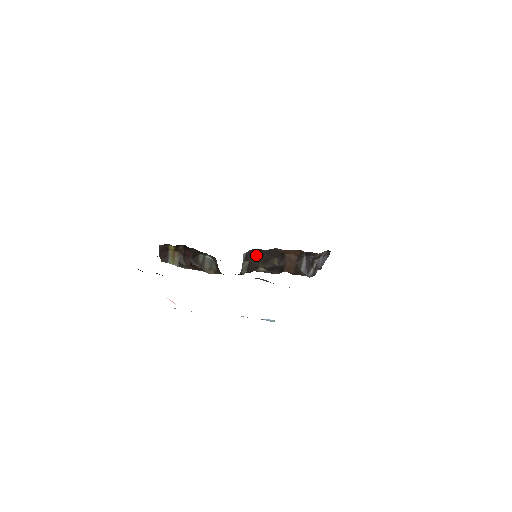
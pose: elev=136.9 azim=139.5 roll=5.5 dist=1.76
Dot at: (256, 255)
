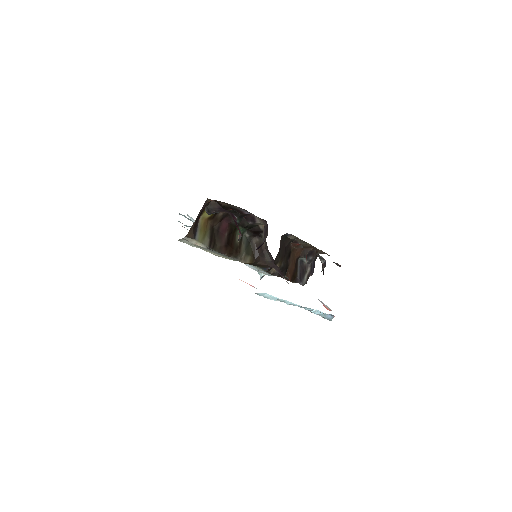
Dot at: (282, 244)
